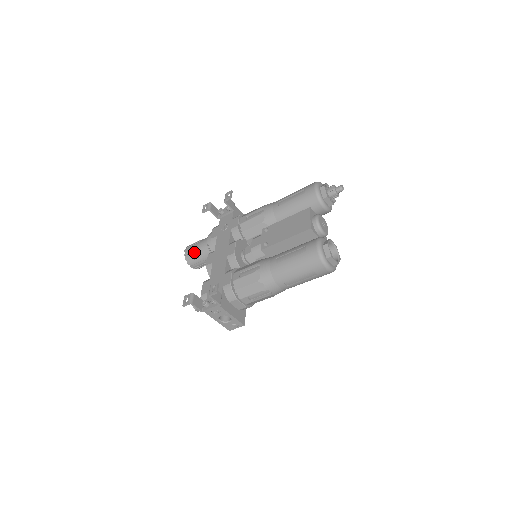
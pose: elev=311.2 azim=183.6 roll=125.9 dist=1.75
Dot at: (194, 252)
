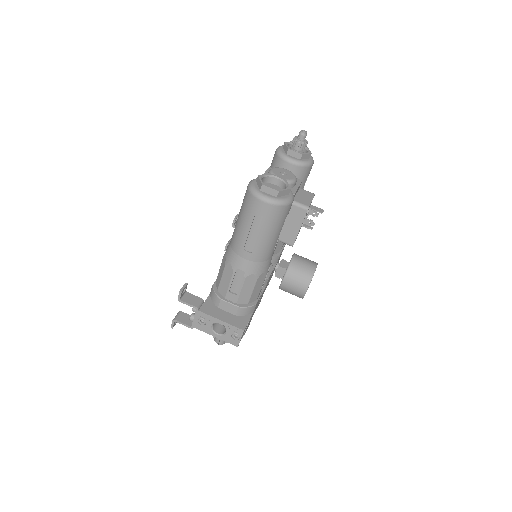
Dot at: occluded
